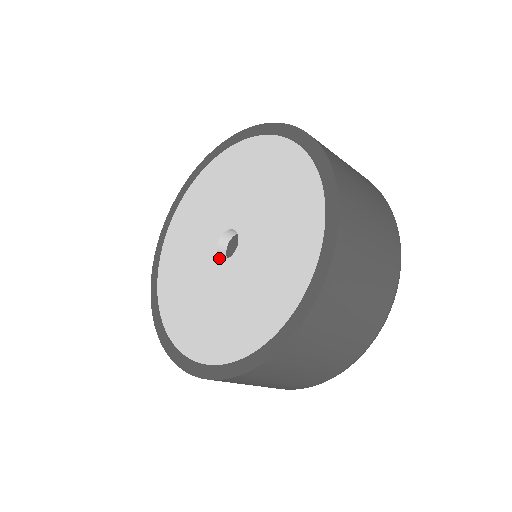
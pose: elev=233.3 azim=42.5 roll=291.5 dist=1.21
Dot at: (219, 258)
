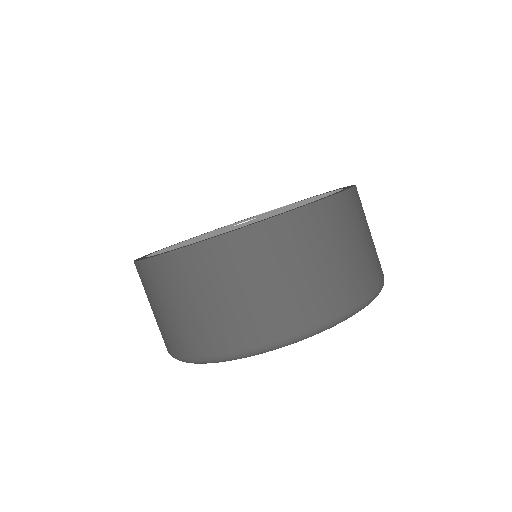
Dot at: occluded
